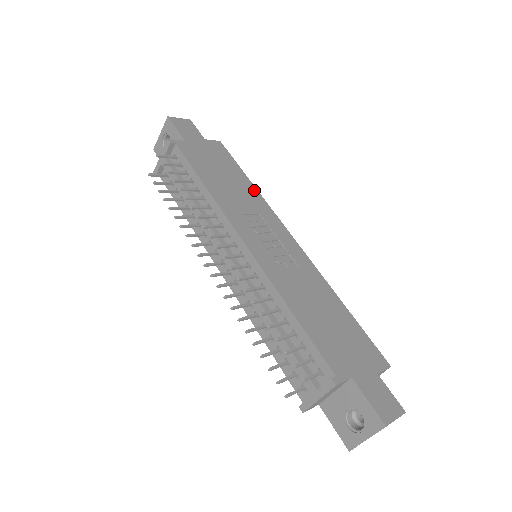
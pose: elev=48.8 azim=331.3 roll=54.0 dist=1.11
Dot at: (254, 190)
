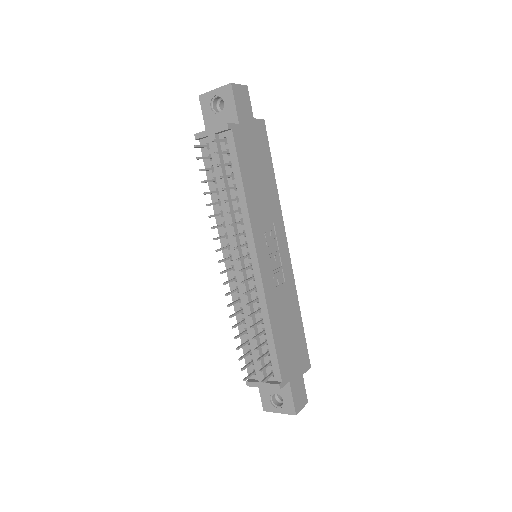
Dot at: (275, 190)
